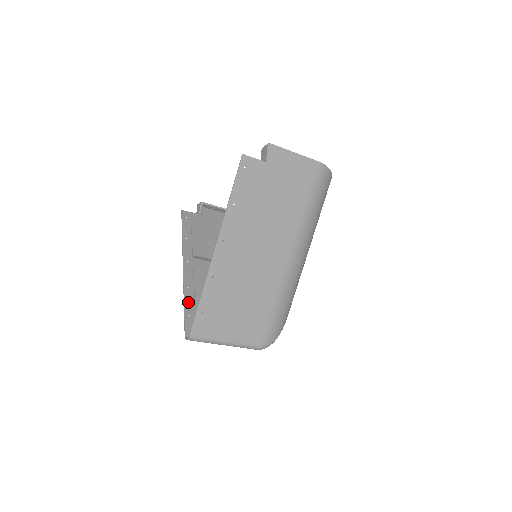
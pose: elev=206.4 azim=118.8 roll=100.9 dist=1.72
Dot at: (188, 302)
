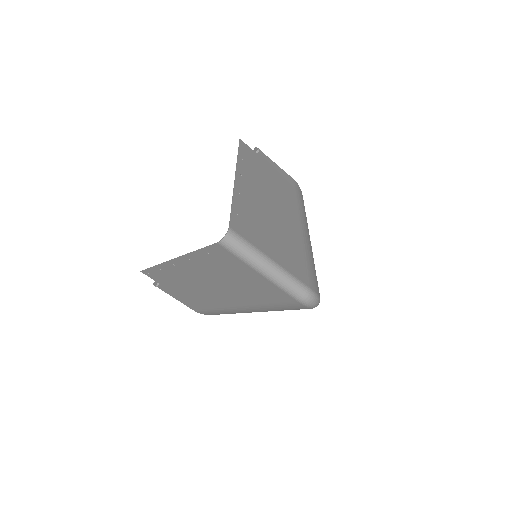
Dot at: (199, 254)
